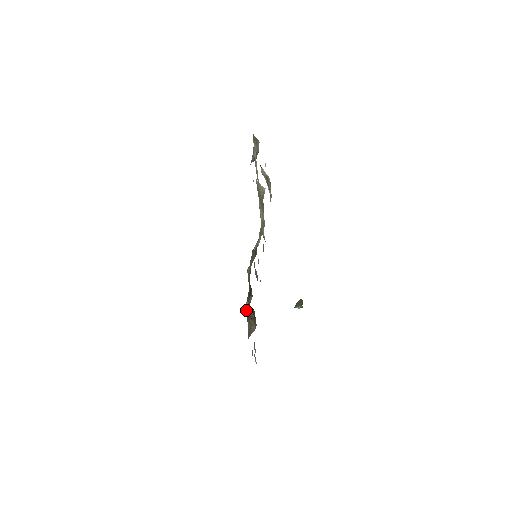
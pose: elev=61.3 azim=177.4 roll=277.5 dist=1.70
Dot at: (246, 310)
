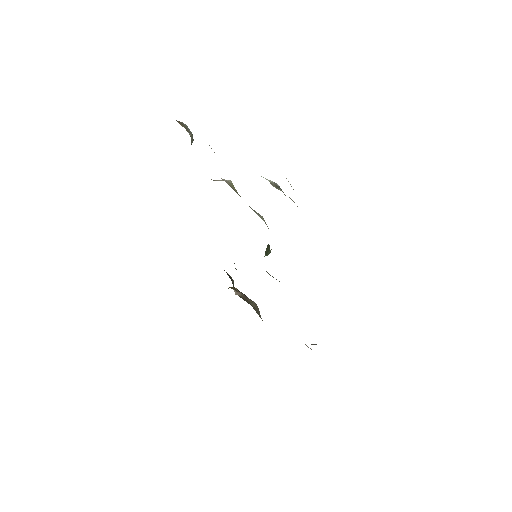
Dot at: occluded
